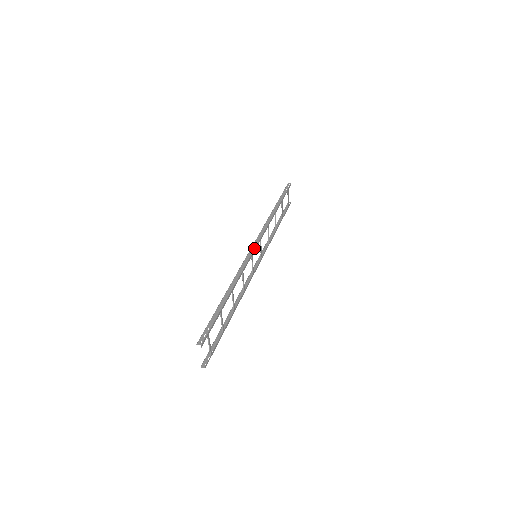
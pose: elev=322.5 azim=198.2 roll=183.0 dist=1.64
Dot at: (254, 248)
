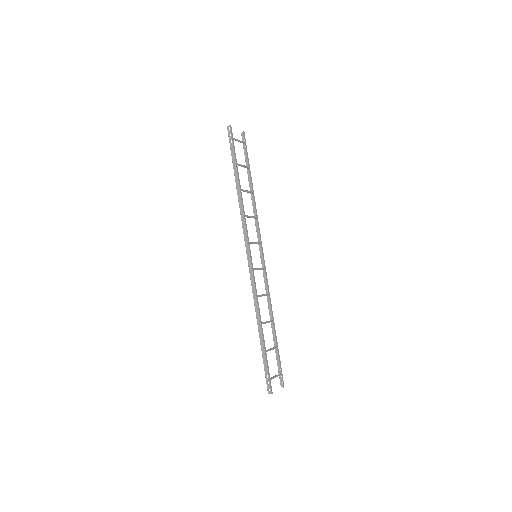
Dot at: (250, 262)
